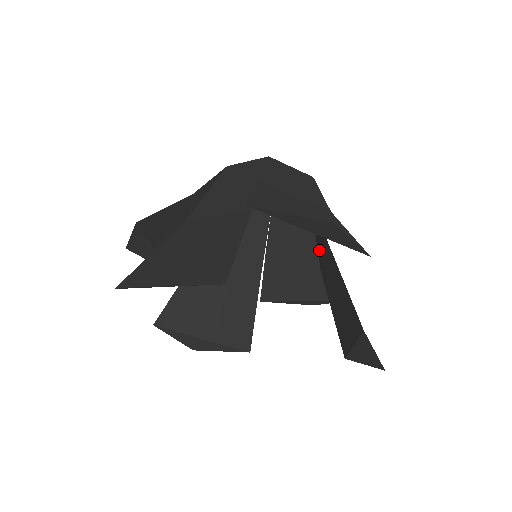
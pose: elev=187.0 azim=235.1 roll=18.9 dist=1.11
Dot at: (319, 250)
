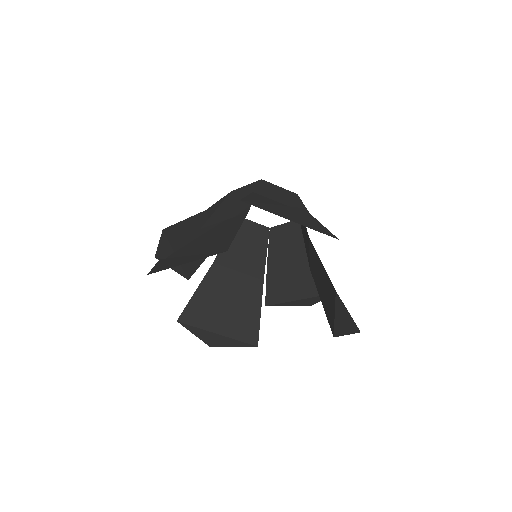
Dot at: (307, 252)
